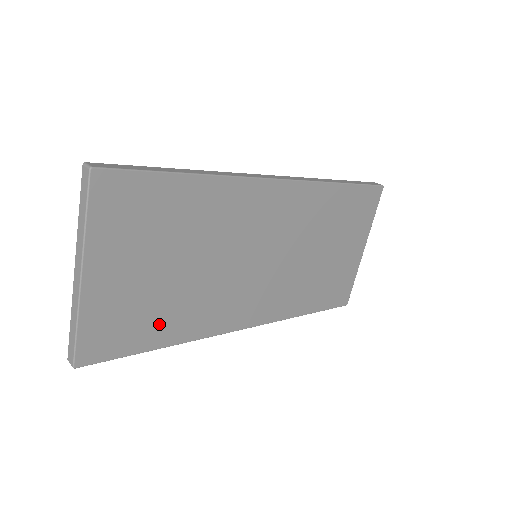
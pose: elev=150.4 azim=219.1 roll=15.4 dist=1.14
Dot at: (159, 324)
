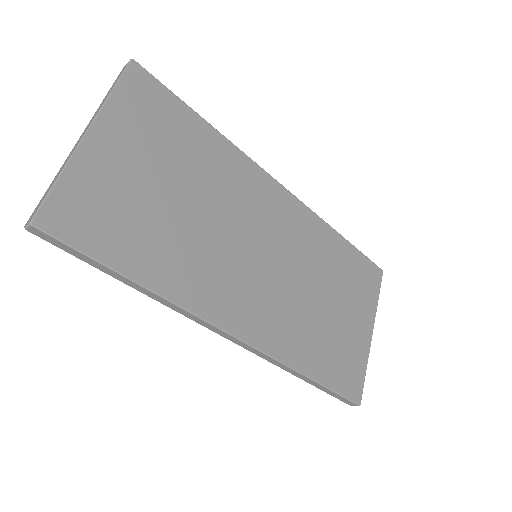
Dot at: (141, 246)
